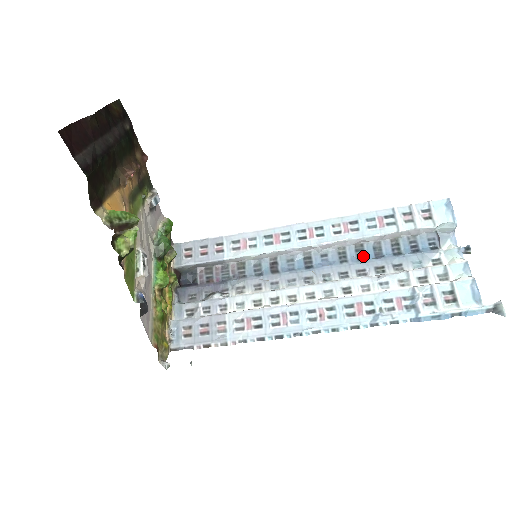
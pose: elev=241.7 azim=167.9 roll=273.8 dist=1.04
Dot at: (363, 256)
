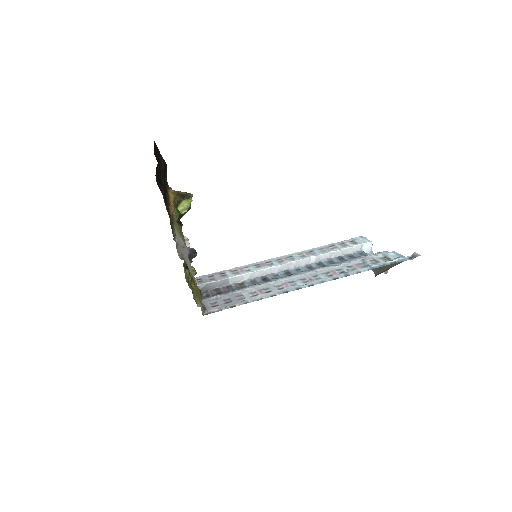
Dot at: (323, 265)
